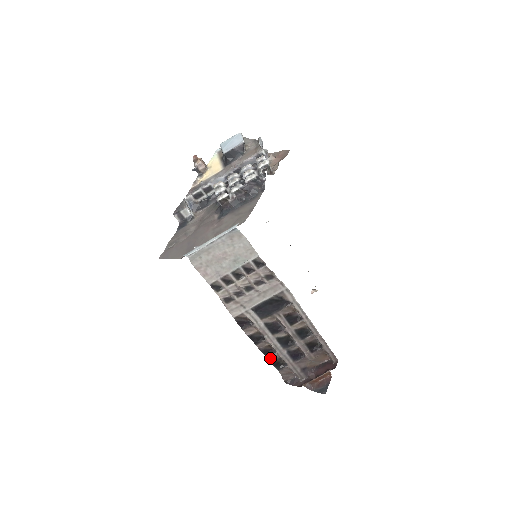
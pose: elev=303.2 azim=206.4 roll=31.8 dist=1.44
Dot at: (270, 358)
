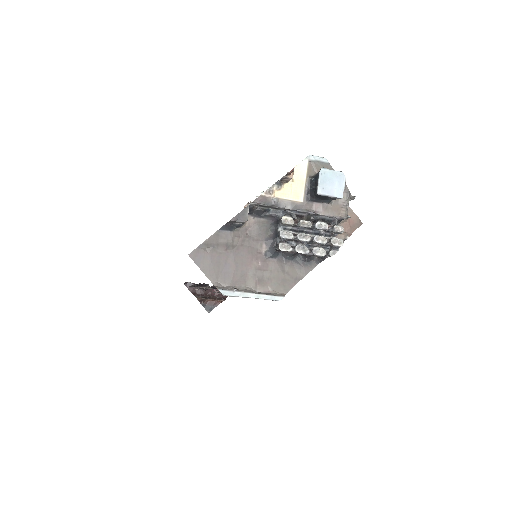
Dot at: (193, 286)
